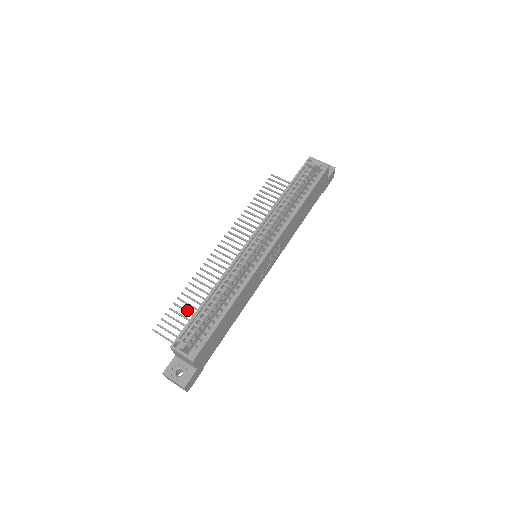
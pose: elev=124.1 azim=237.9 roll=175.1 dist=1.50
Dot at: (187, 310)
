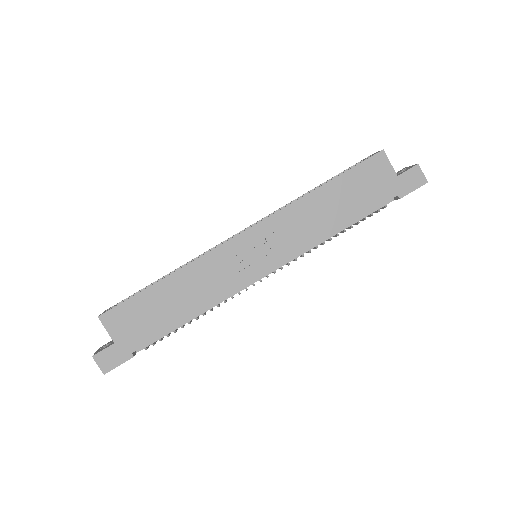
Dot at: occluded
